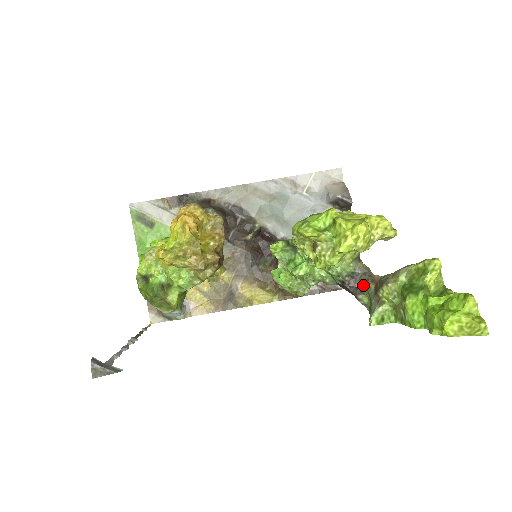
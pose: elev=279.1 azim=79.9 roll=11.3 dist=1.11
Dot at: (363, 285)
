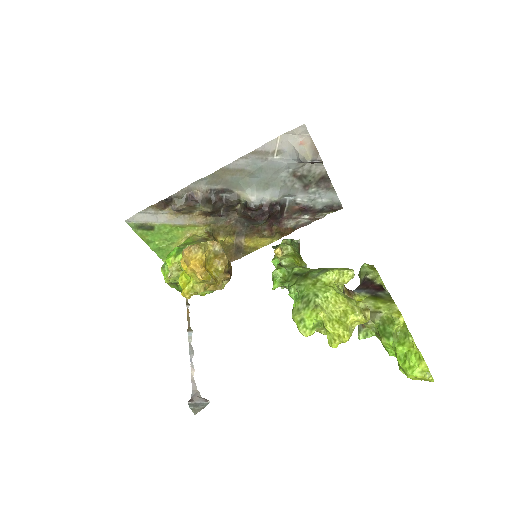
Dot at: occluded
